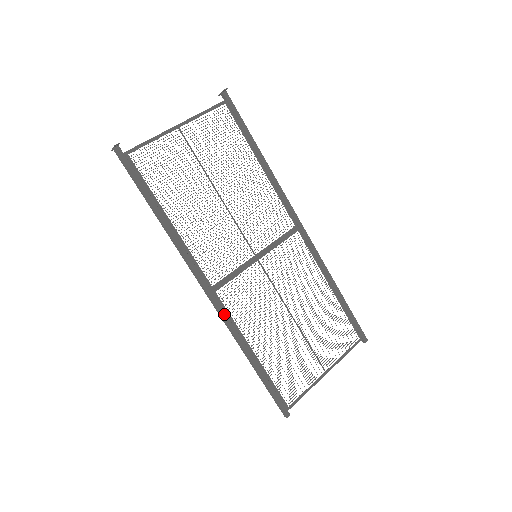
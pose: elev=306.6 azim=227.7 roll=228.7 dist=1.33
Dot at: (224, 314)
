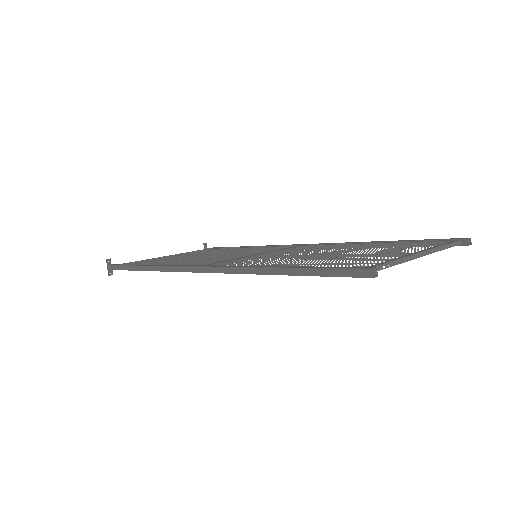
Dot at: (220, 266)
